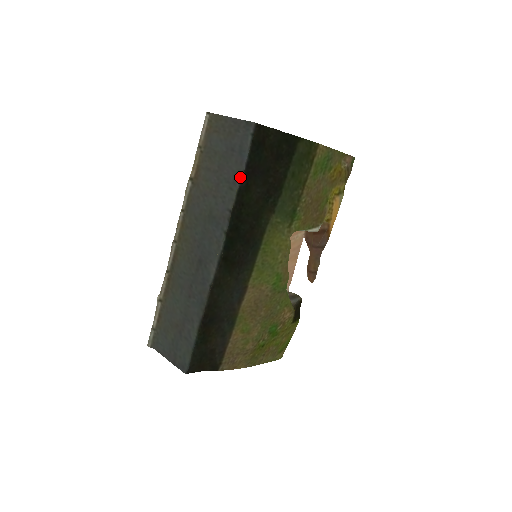
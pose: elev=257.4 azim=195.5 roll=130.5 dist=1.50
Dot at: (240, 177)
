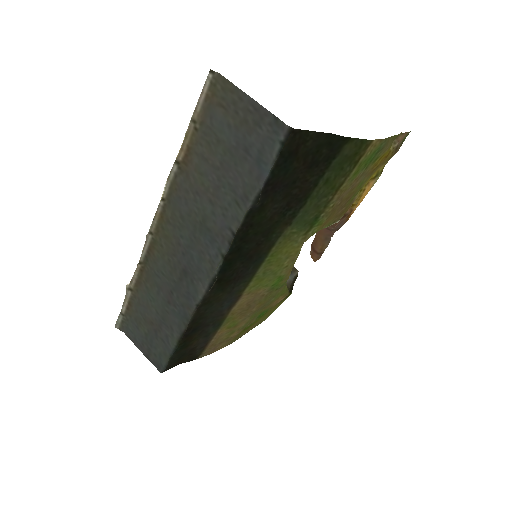
Dot at: (253, 196)
